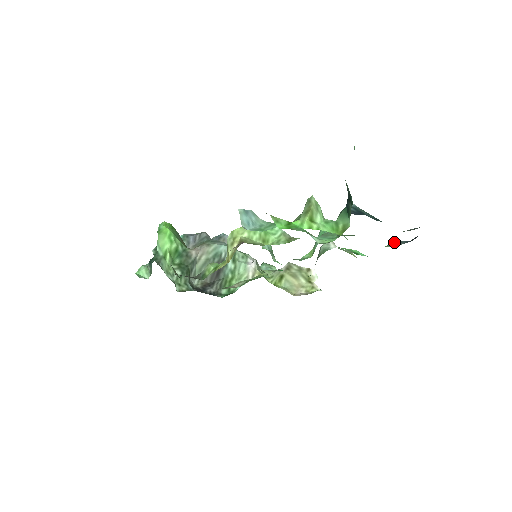
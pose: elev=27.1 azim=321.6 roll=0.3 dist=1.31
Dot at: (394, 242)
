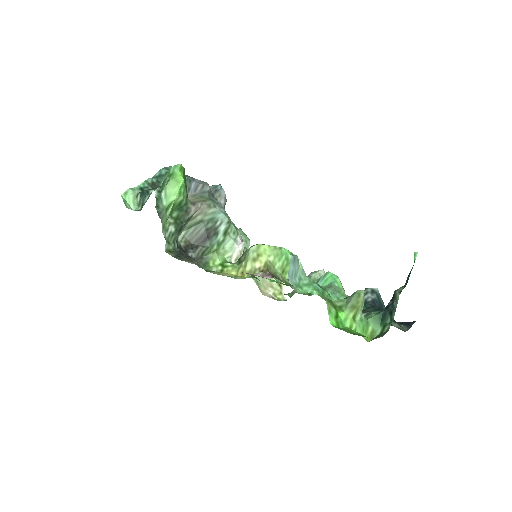
Dot at: occluded
